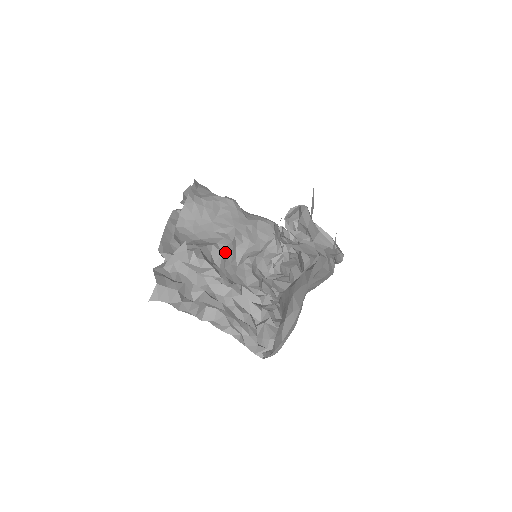
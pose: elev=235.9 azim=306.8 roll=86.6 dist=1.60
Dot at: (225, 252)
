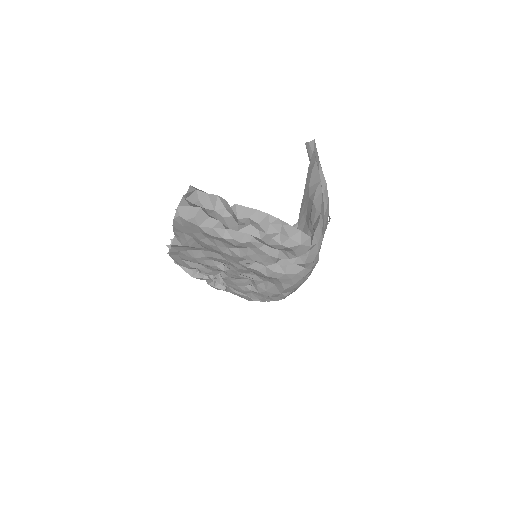
Dot at: occluded
